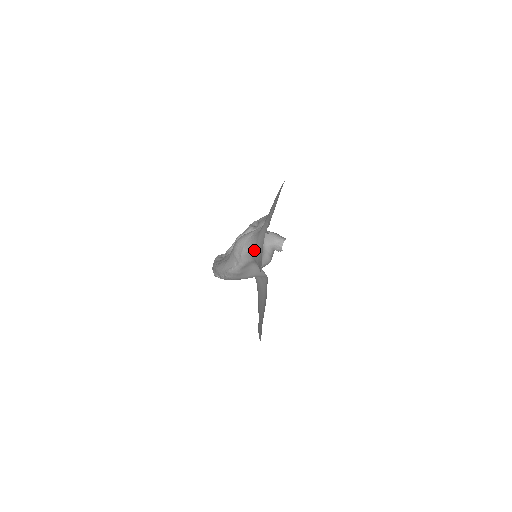
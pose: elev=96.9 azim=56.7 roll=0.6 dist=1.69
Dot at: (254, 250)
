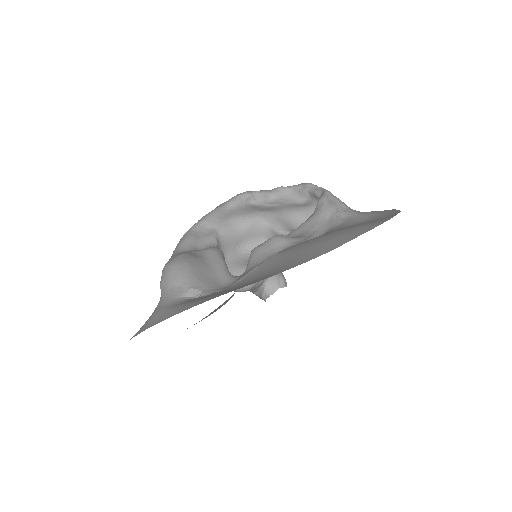
Dot at: occluded
